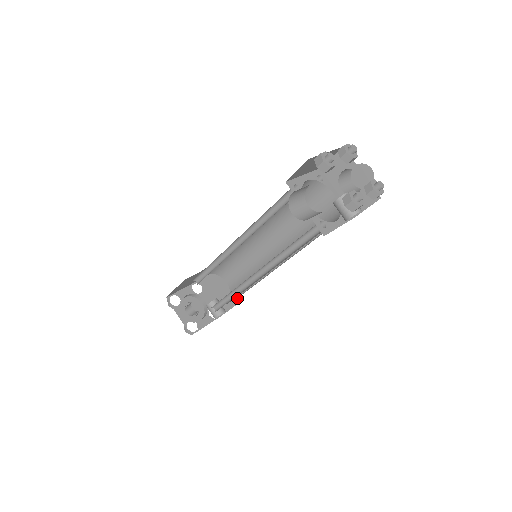
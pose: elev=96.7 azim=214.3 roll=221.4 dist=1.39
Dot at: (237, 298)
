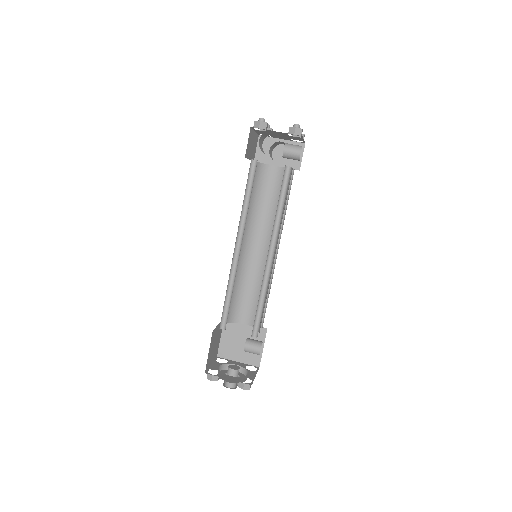
Dot at: (261, 332)
